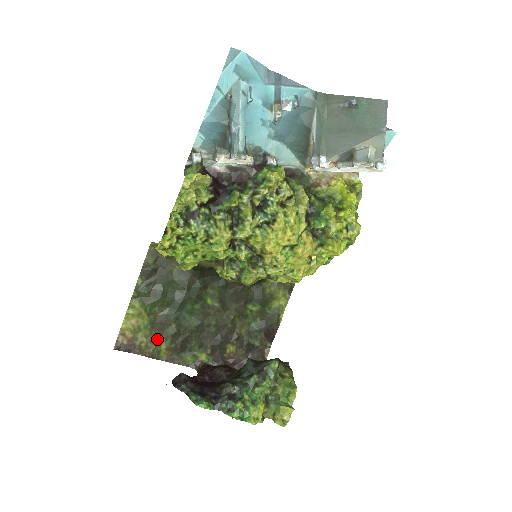
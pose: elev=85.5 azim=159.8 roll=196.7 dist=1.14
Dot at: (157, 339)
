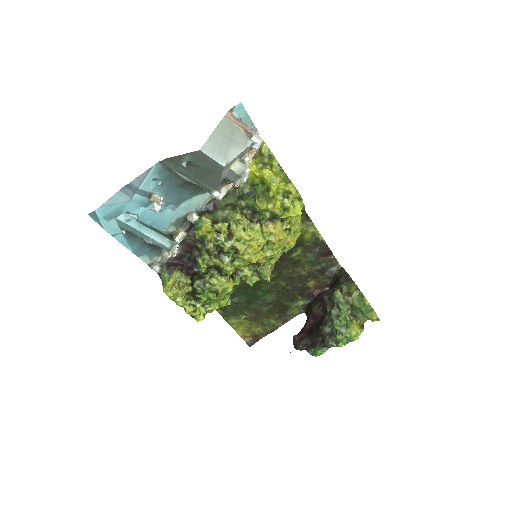
Dot at: (264, 322)
